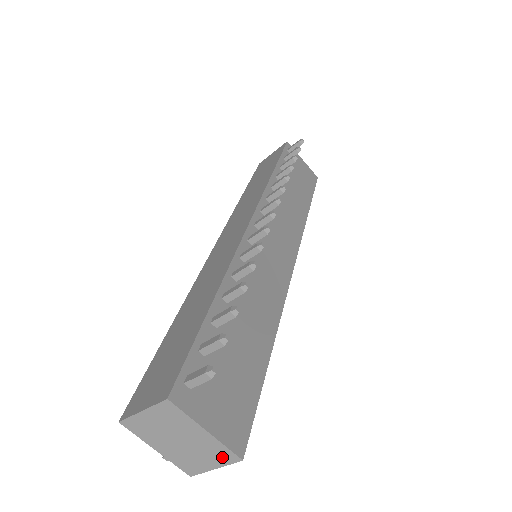
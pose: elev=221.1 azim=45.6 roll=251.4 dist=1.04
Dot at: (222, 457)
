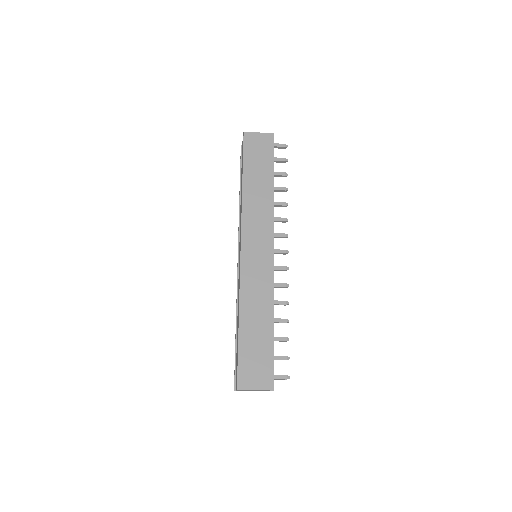
Dot at: occluded
